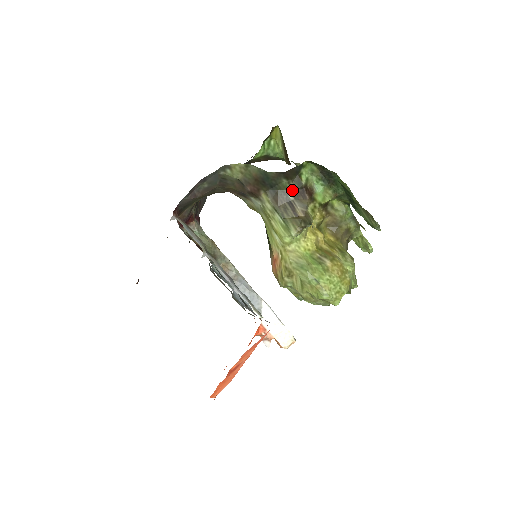
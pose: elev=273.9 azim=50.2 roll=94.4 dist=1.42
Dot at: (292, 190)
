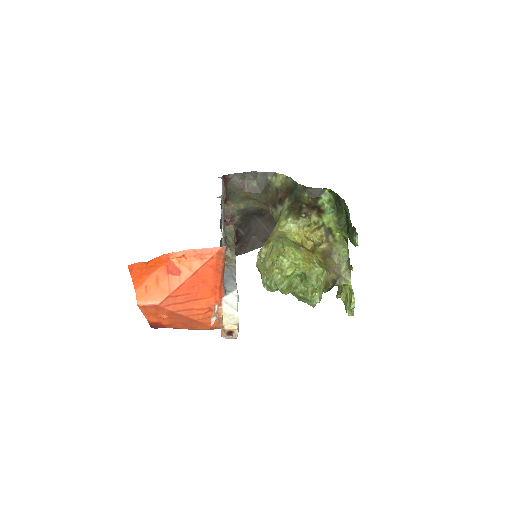
Dot at: (308, 203)
